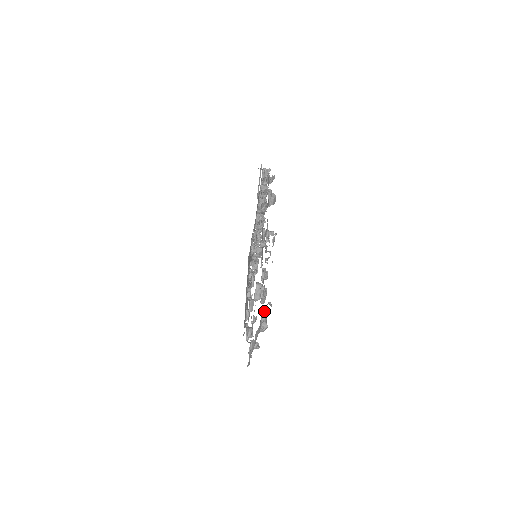
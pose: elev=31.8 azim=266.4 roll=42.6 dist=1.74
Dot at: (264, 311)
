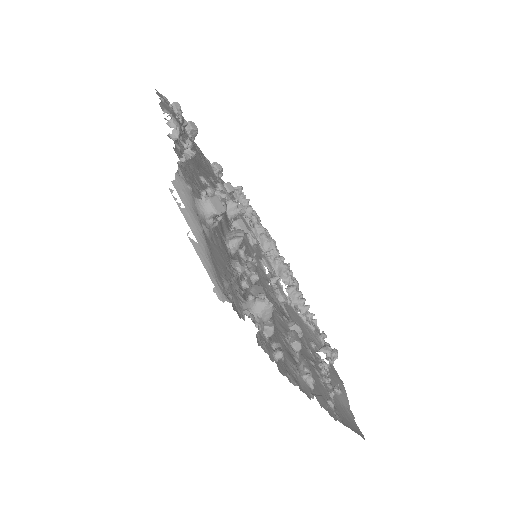
Dot at: occluded
